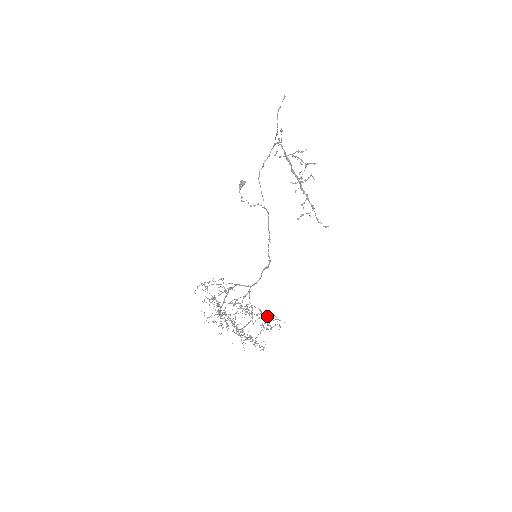
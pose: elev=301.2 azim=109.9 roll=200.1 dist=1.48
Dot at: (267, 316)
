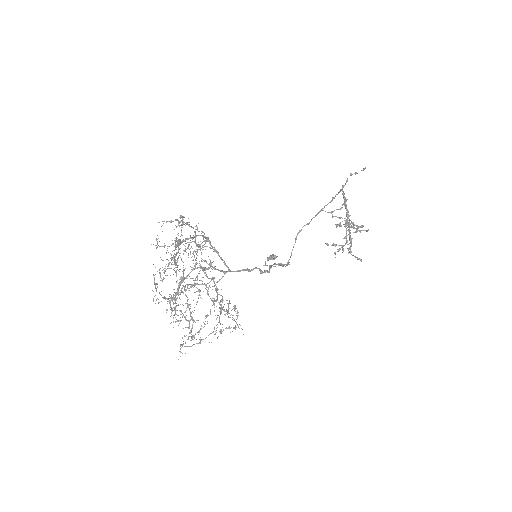
Dot at: occluded
